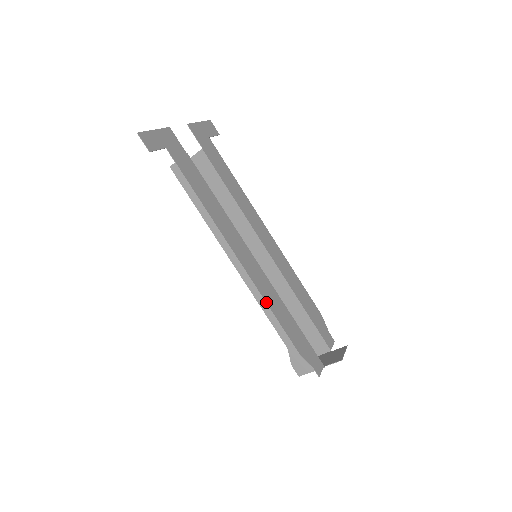
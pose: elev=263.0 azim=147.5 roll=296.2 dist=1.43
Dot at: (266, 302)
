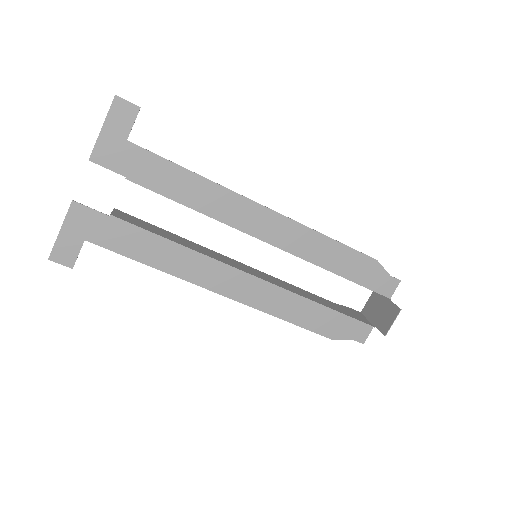
Dot at: (274, 316)
